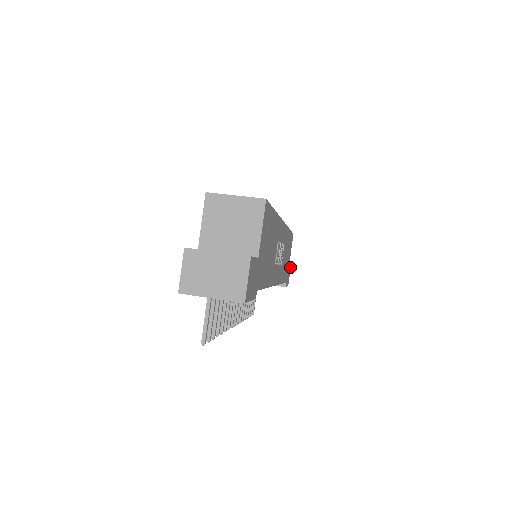
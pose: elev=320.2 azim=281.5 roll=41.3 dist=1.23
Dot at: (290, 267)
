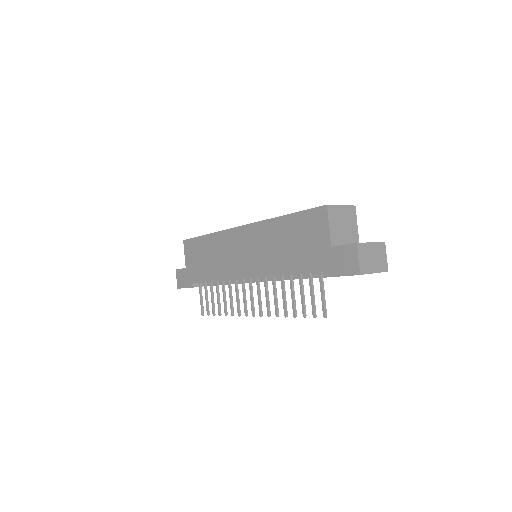
Dot at: occluded
